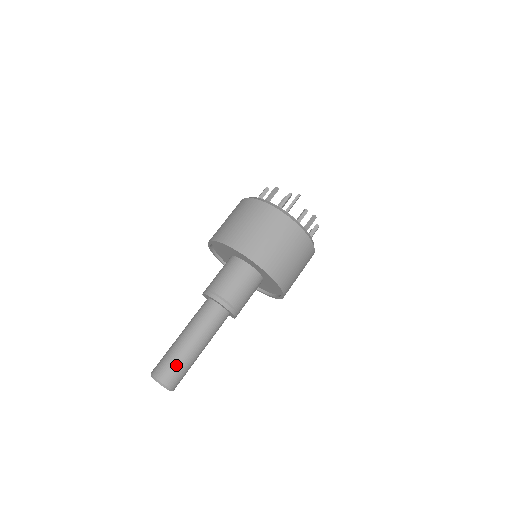
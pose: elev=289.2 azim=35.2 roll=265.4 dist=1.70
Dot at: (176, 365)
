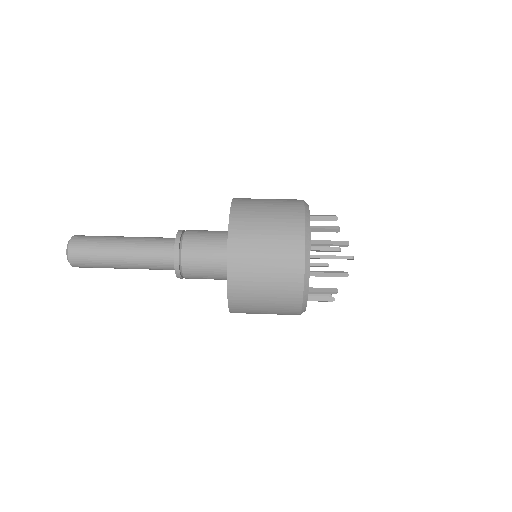
Dot at: (92, 254)
